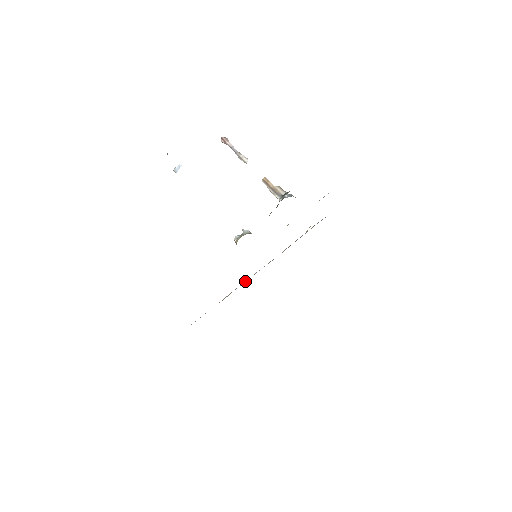
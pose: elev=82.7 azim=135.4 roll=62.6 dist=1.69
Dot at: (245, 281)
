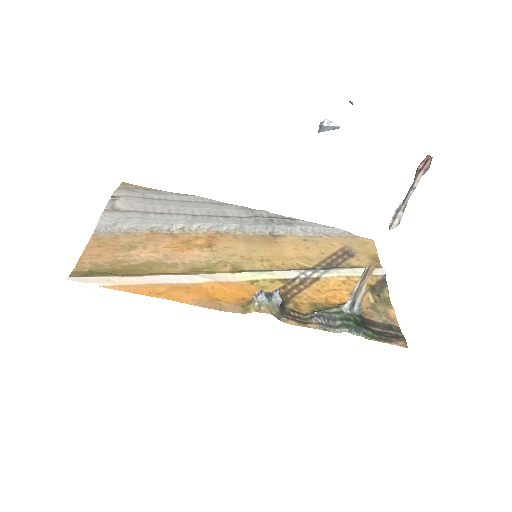
Dot at: (216, 224)
